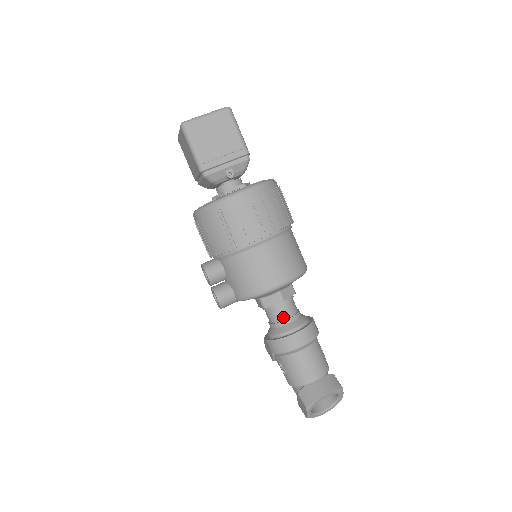
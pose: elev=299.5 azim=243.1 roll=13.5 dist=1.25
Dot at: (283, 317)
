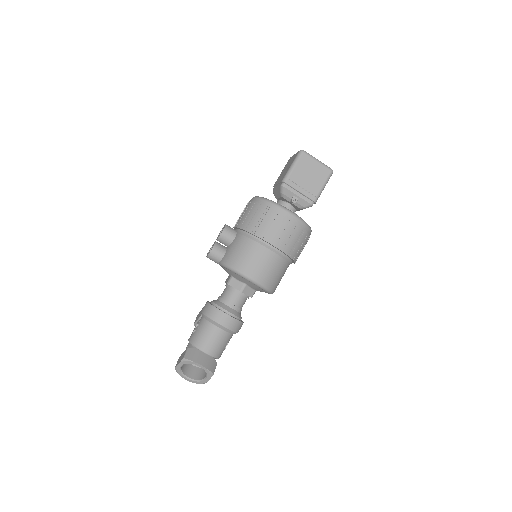
Dot at: (231, 300)
